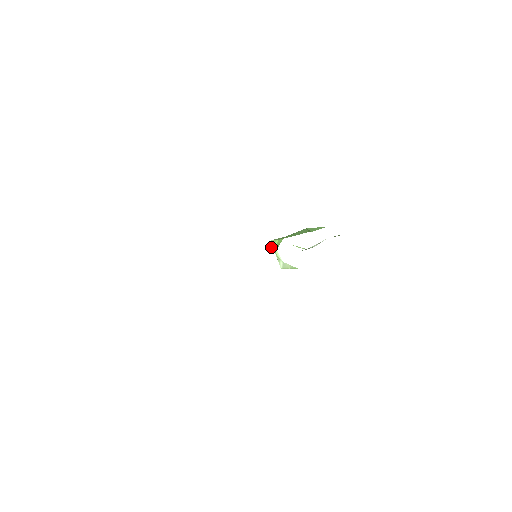
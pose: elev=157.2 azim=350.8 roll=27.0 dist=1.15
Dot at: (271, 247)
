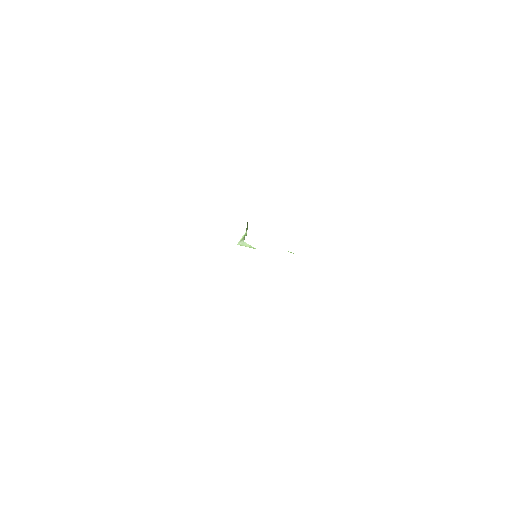
Dot at: occluded
